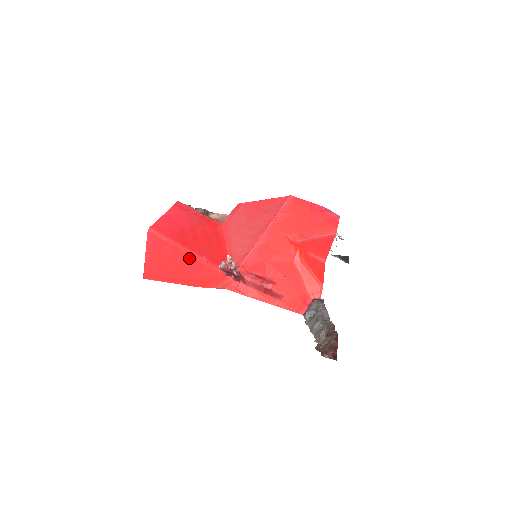
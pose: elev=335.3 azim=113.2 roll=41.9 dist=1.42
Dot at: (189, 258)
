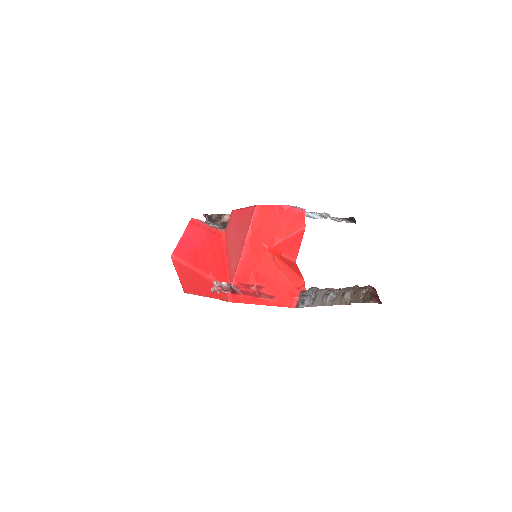
Dot at: (201, 277)
